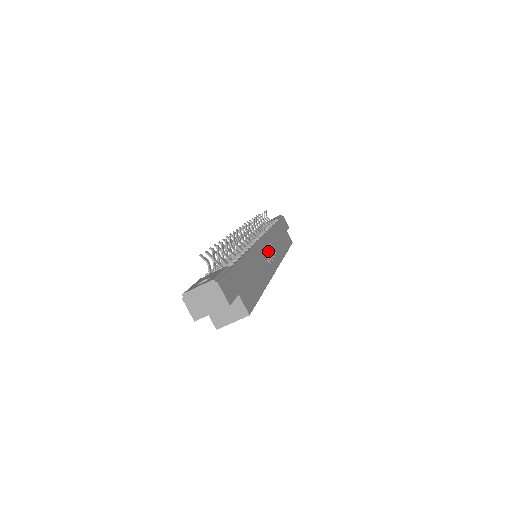
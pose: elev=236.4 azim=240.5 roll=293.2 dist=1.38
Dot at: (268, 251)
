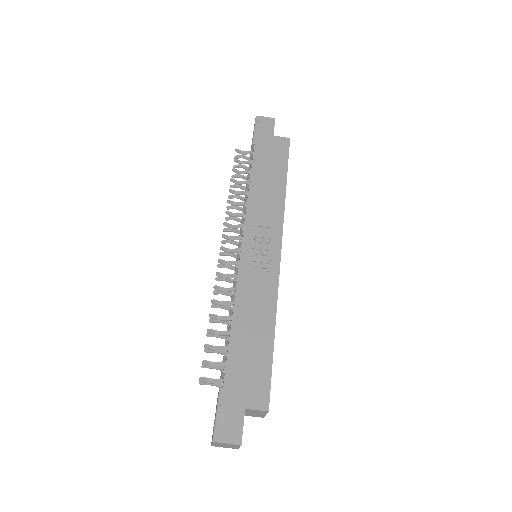
Dot at: (258, 249)
